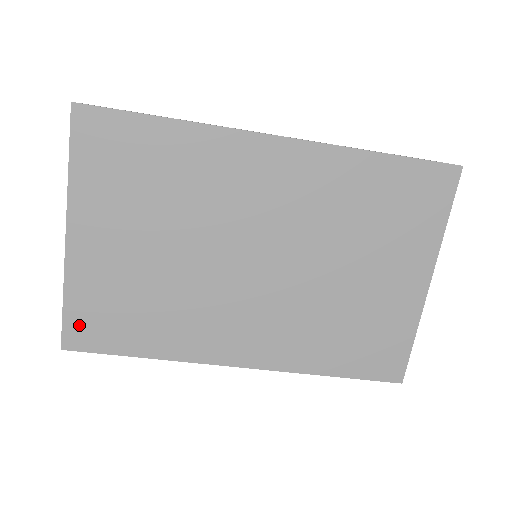
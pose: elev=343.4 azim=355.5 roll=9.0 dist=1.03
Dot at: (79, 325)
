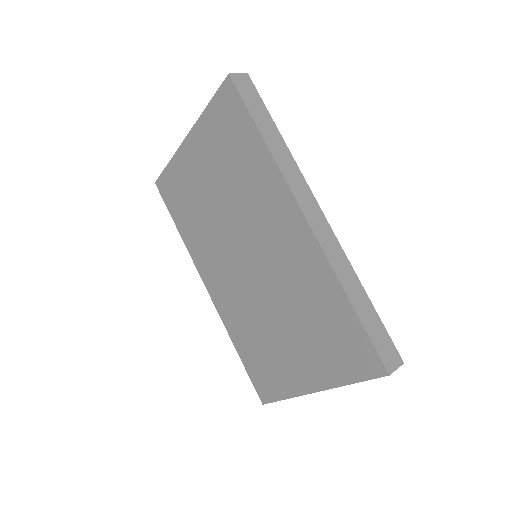
Dot at: (166, 182)
